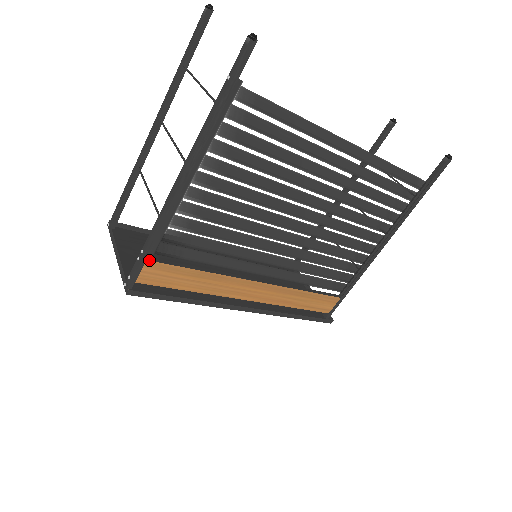
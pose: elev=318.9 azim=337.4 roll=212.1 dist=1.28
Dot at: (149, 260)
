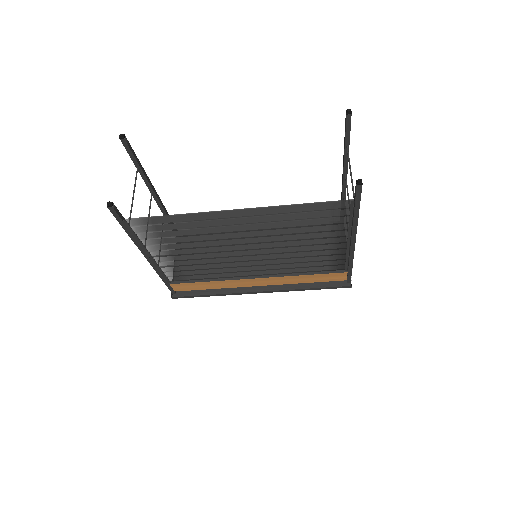
Dot at: (171, 284)
